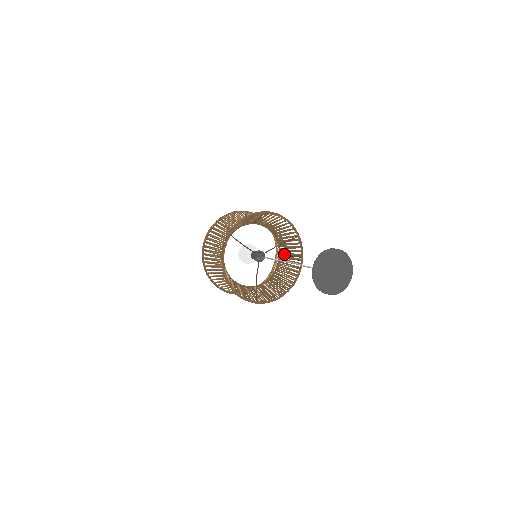
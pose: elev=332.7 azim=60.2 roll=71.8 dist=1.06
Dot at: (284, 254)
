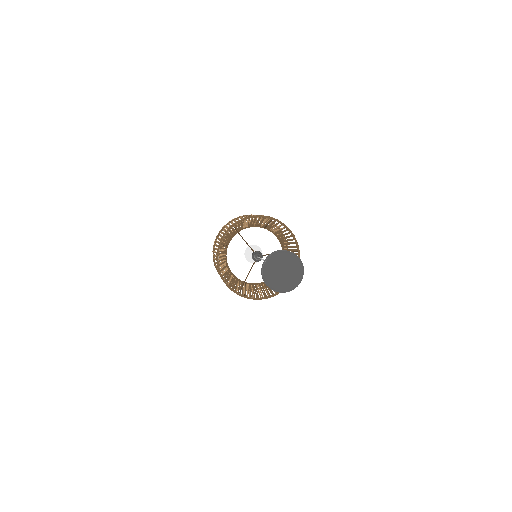
Dot at: occluded
